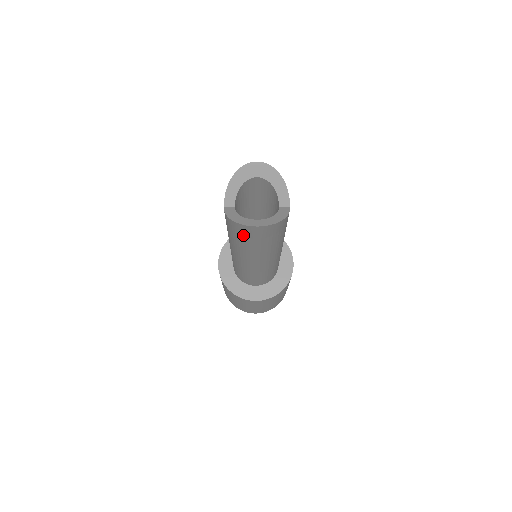
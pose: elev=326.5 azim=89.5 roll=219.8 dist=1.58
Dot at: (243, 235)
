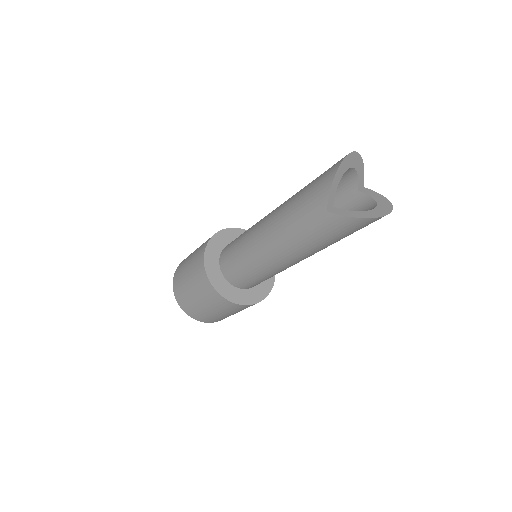
Dot at: (355, 230)
